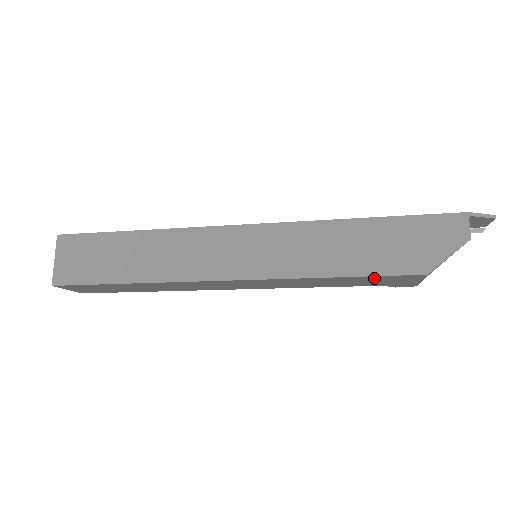
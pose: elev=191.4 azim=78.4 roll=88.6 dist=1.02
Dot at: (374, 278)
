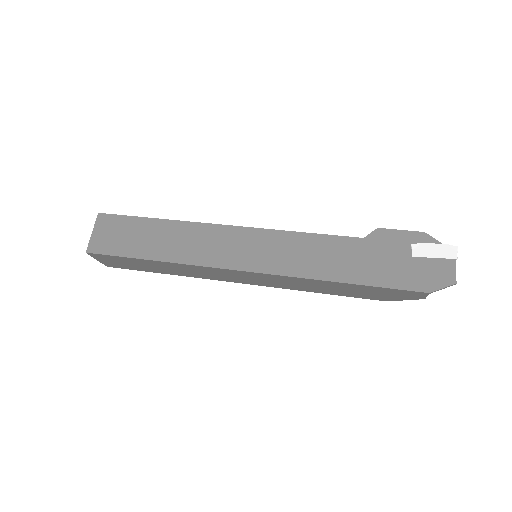
Dot at: occluded
